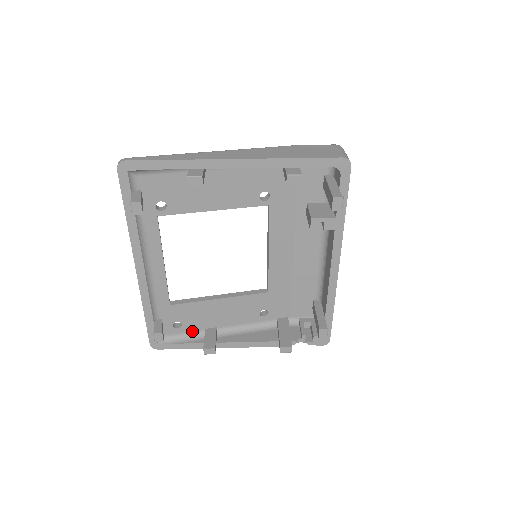
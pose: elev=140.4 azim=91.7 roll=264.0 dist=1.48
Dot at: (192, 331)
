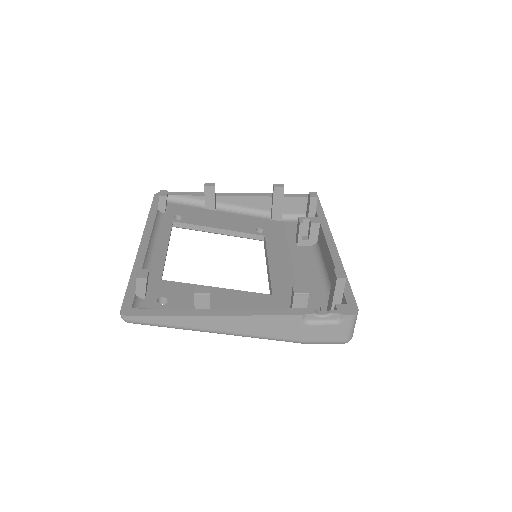
Dot at: occluded
